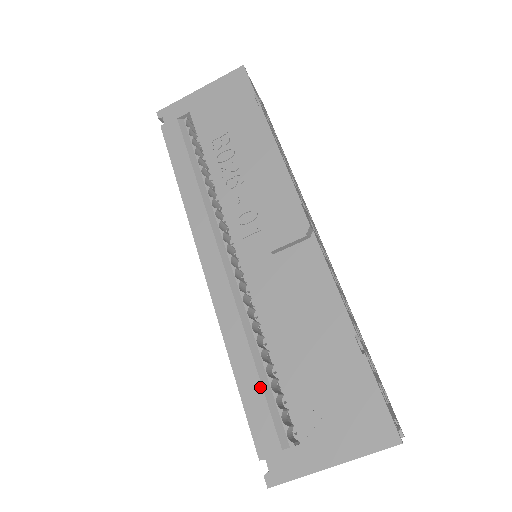
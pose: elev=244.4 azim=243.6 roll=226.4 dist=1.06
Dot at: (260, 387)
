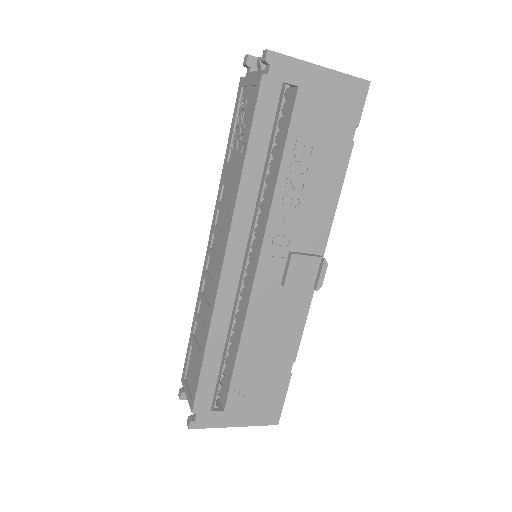
Dot at: (218, 371)
